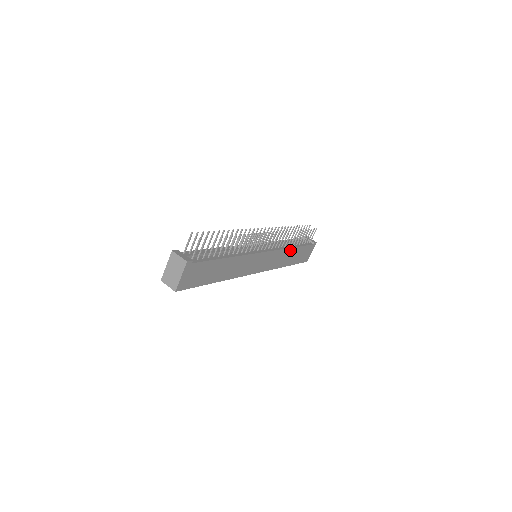
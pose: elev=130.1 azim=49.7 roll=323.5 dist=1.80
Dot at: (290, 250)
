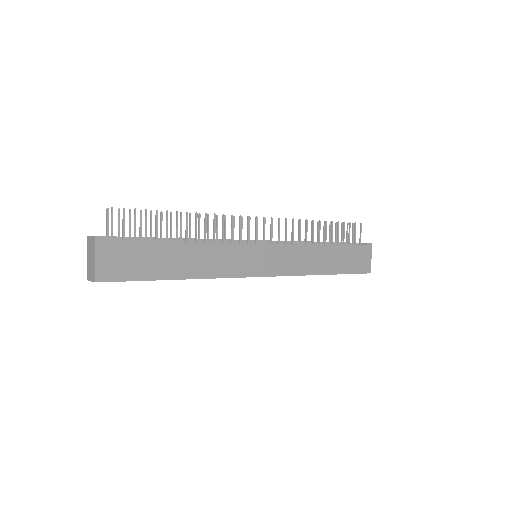
Dot at: (317, 248)
